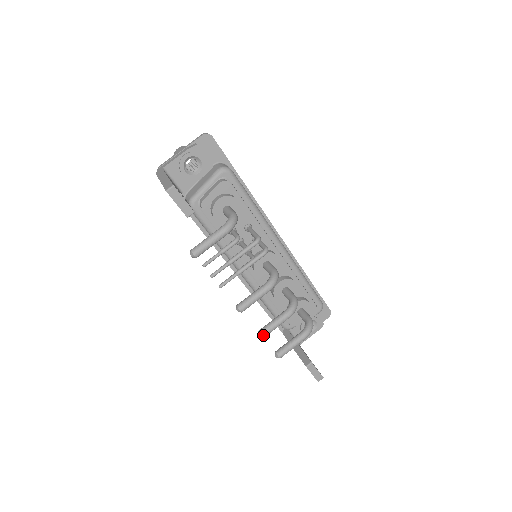
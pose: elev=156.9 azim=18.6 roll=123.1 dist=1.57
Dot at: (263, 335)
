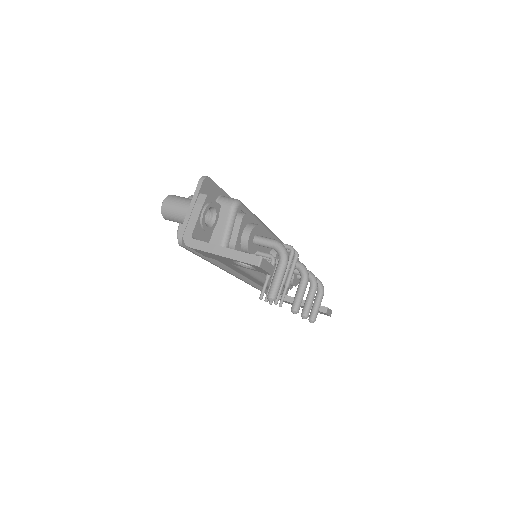
Dot at: (308, 316)
